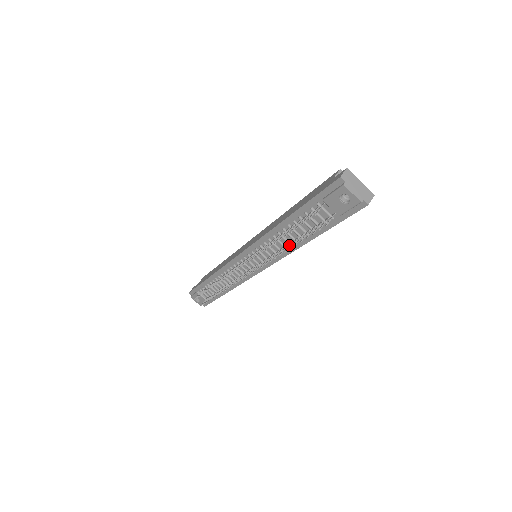
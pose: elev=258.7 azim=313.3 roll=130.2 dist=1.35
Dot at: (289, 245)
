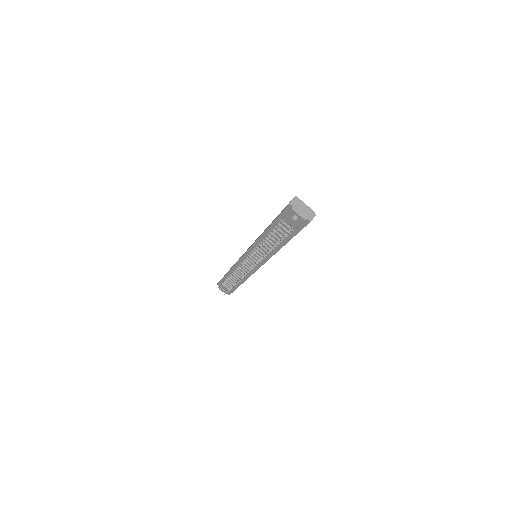
Dot at: (270, 249)
